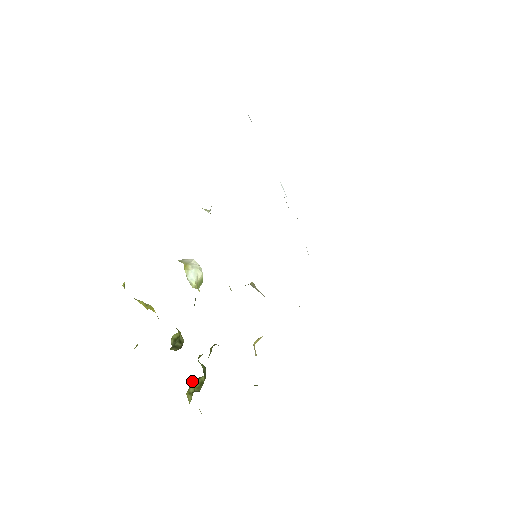
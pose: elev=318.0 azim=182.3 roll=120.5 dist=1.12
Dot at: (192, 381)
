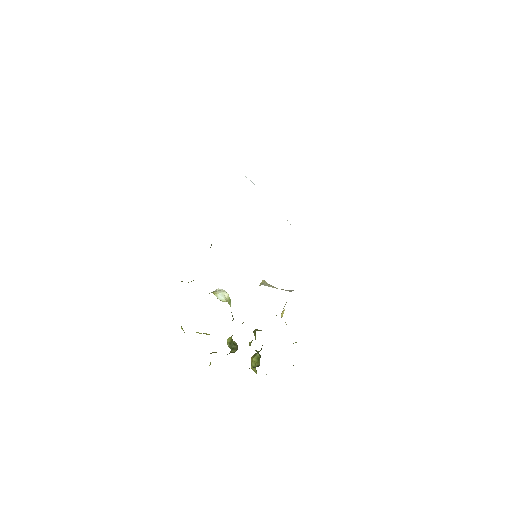
Dot at: (251, 358)
